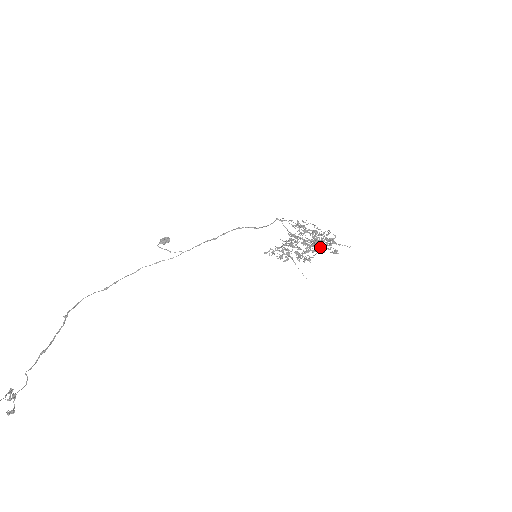
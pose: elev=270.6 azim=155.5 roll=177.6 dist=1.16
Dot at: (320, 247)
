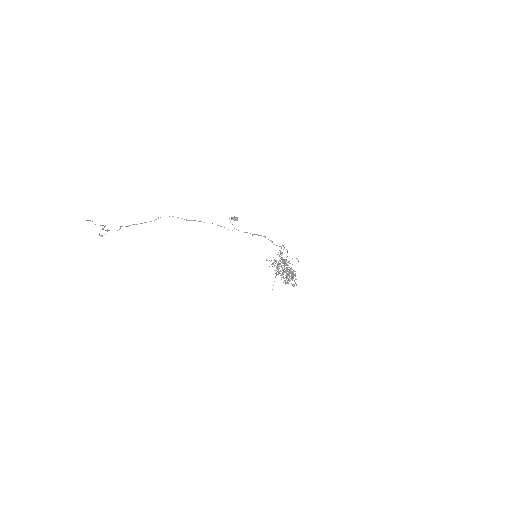
Dot at: occluded
